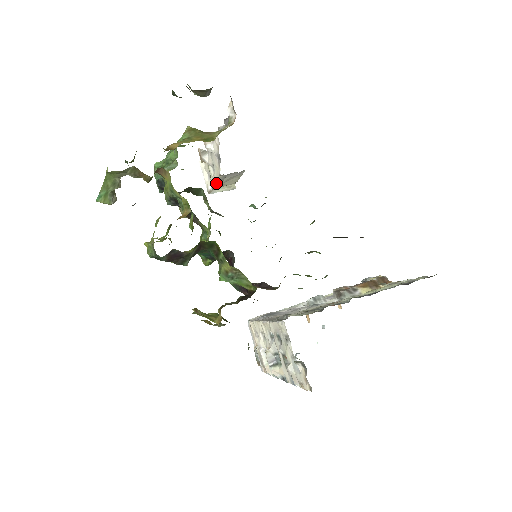
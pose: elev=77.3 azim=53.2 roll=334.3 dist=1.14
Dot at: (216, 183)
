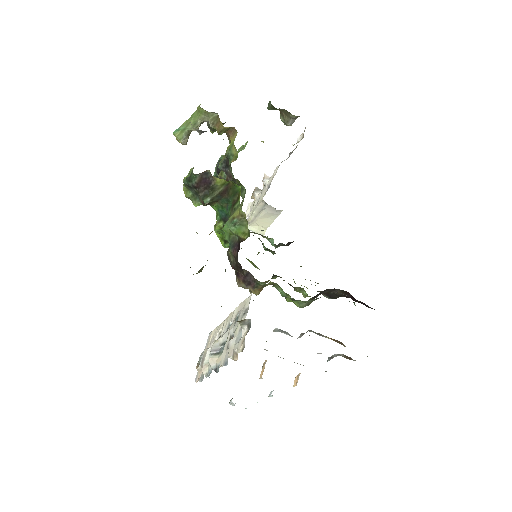
Dot at: (254, 213)
